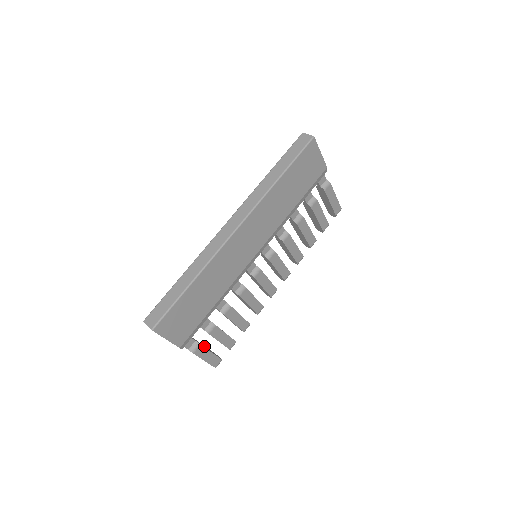
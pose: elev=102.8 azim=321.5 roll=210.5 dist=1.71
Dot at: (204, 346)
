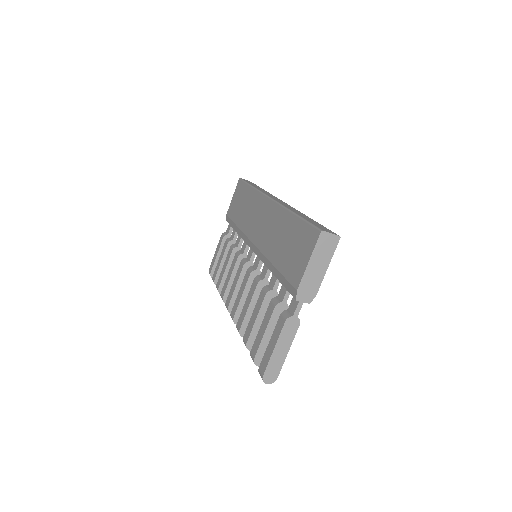
Dot at: occluded
